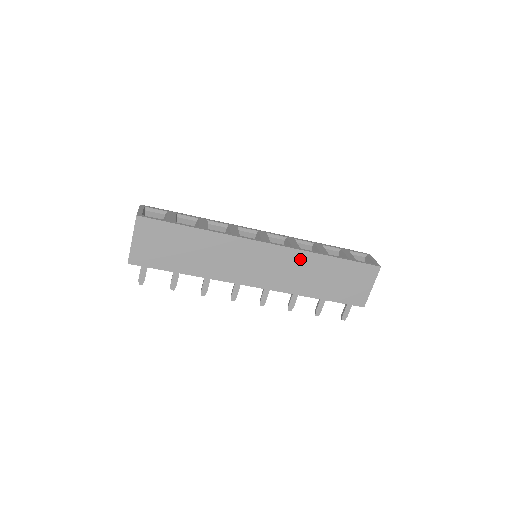
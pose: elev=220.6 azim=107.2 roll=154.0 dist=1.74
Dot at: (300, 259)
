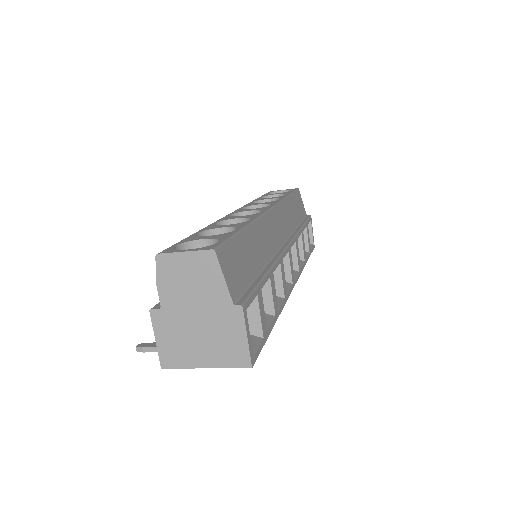
Dot at: occluded
